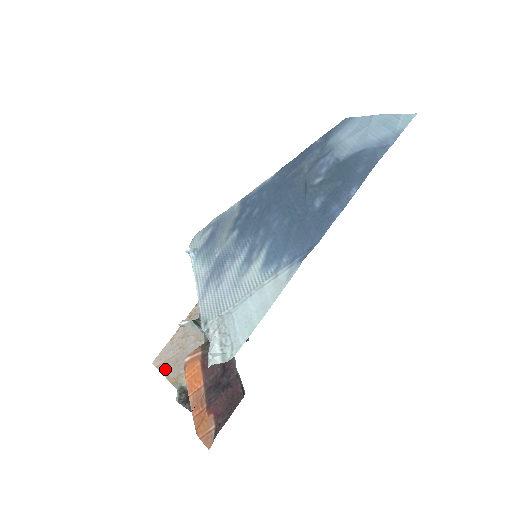
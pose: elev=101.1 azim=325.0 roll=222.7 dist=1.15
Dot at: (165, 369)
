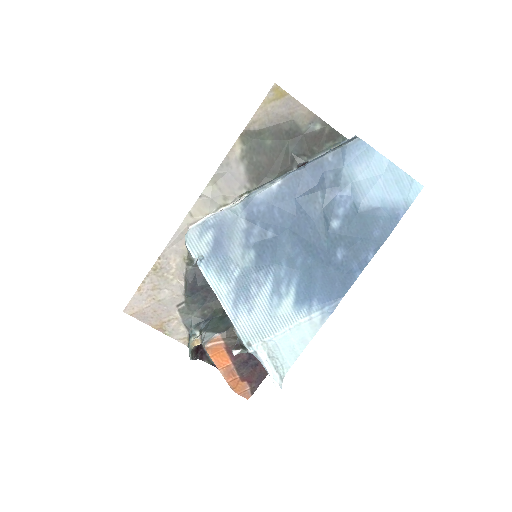
Dot at: (143, 318)
